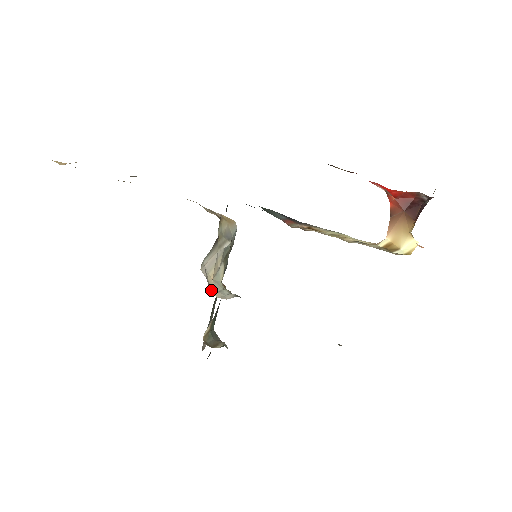
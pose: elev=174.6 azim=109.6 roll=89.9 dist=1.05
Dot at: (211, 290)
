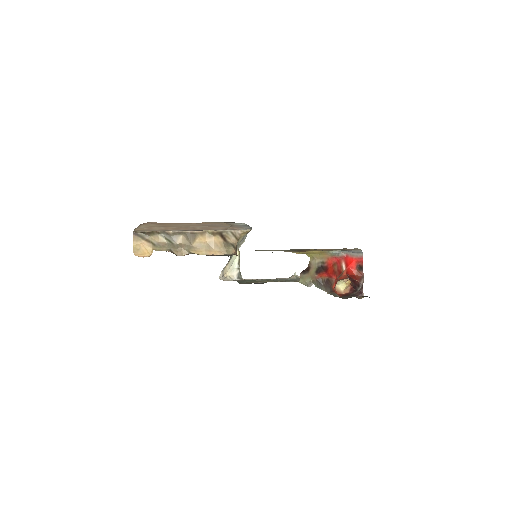
Dot at: (225, 273)
